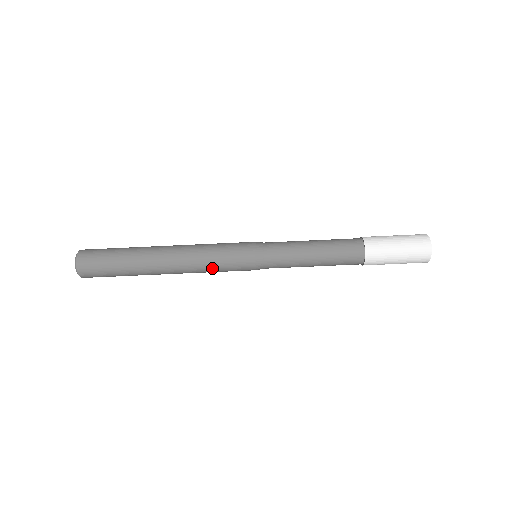
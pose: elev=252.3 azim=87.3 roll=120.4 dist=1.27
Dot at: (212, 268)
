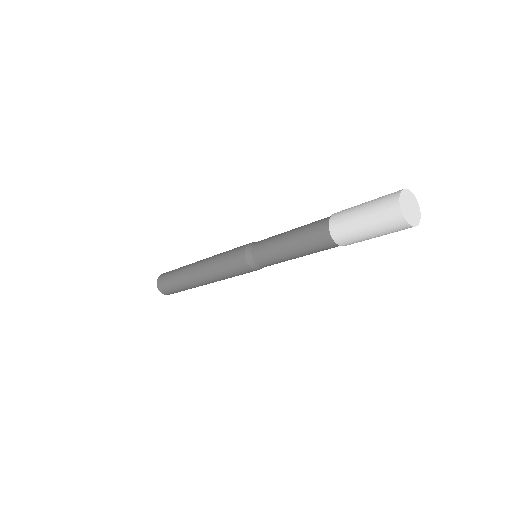
Dot at: (225, 275)
